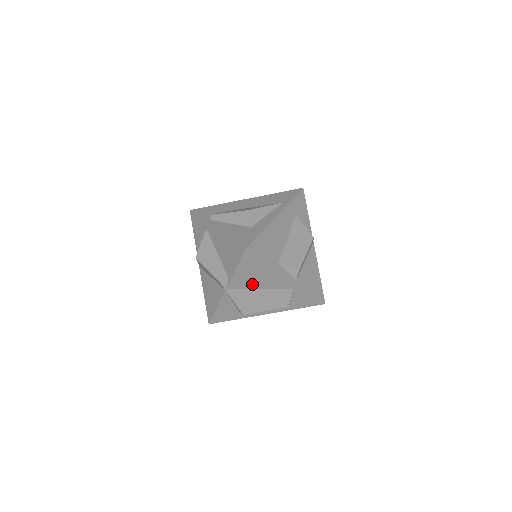
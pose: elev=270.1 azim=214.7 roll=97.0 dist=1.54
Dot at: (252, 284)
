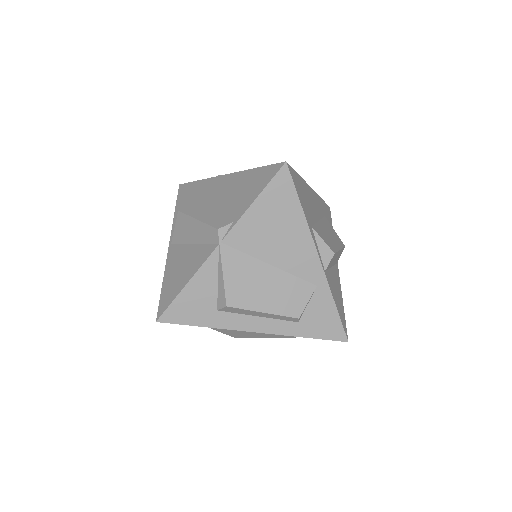
Dot at: (263, 247)
